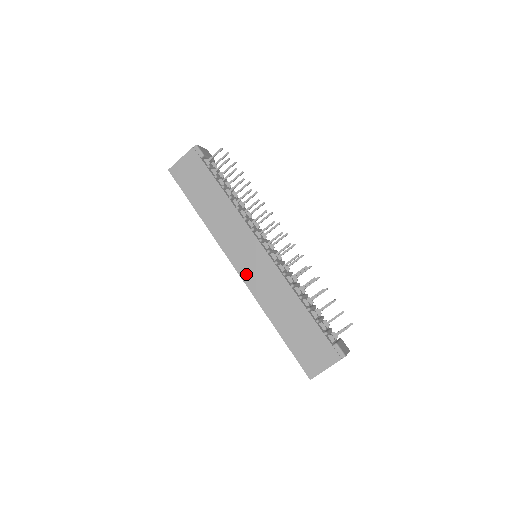
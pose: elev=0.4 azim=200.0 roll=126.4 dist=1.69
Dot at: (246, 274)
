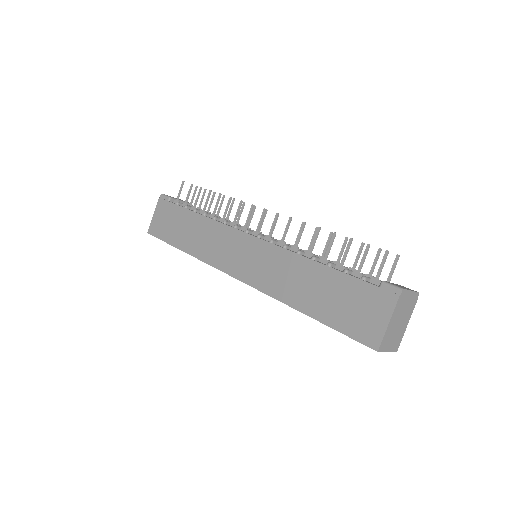
Dot at: (248, 275)
